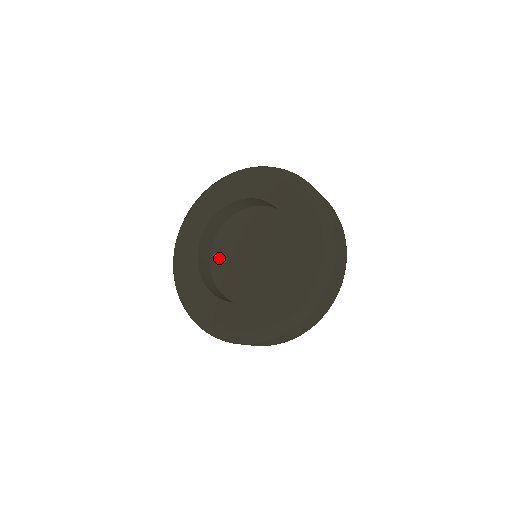
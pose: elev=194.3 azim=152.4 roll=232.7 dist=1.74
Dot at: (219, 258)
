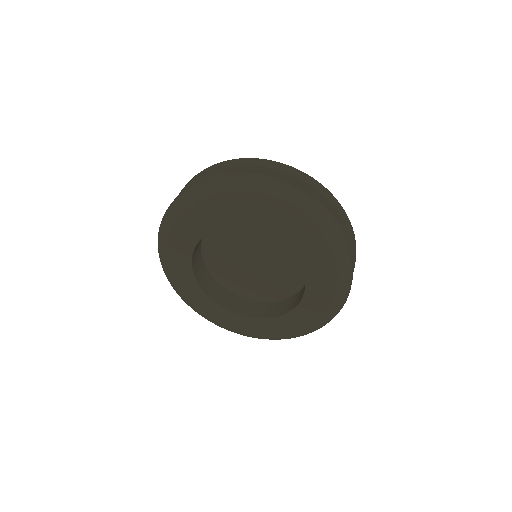
Dot at: (216, 239)
